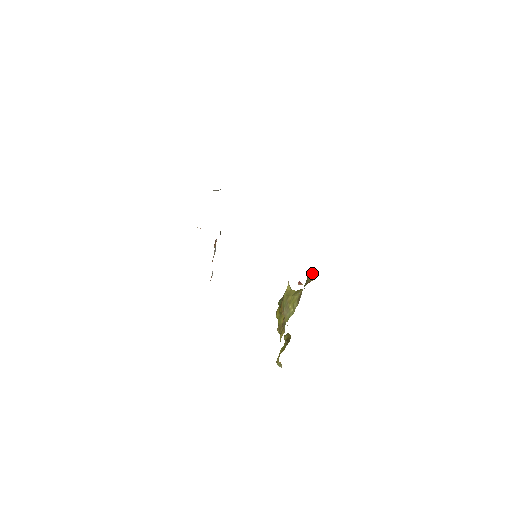
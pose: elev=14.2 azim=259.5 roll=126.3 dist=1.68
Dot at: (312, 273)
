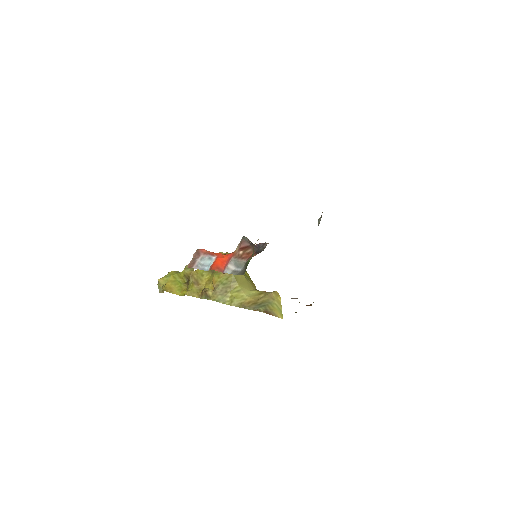
Dot at: (280, 302)
